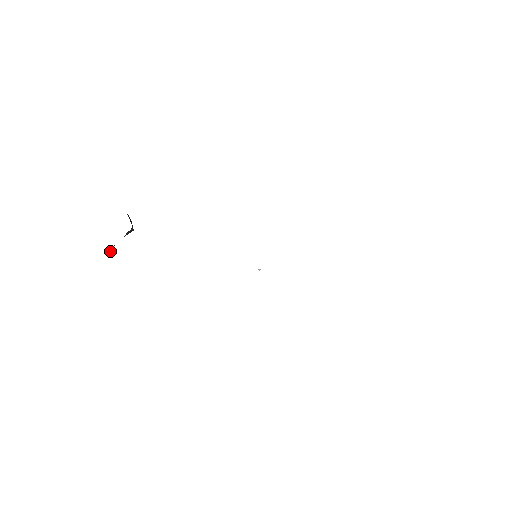
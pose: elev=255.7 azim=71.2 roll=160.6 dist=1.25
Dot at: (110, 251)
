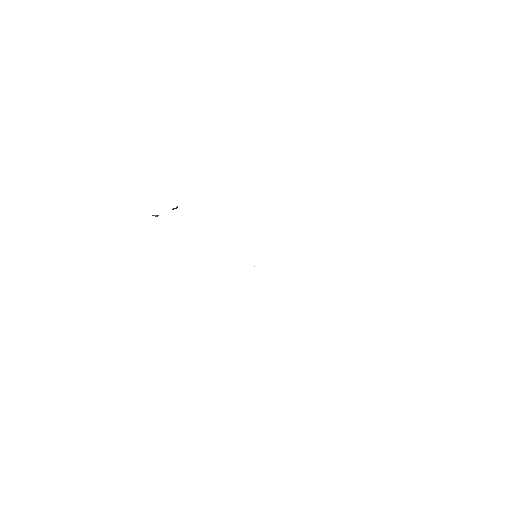
Dot at: (157, 216)
